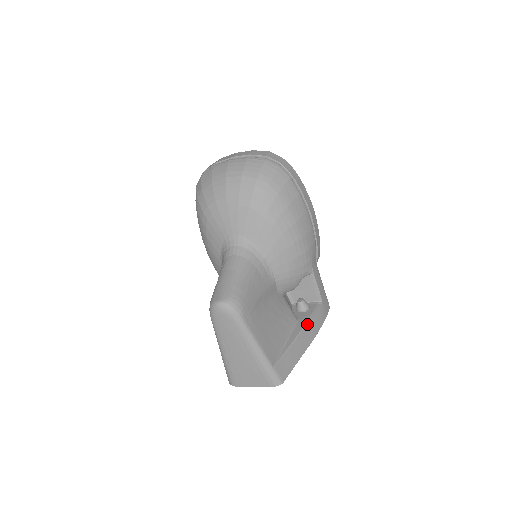
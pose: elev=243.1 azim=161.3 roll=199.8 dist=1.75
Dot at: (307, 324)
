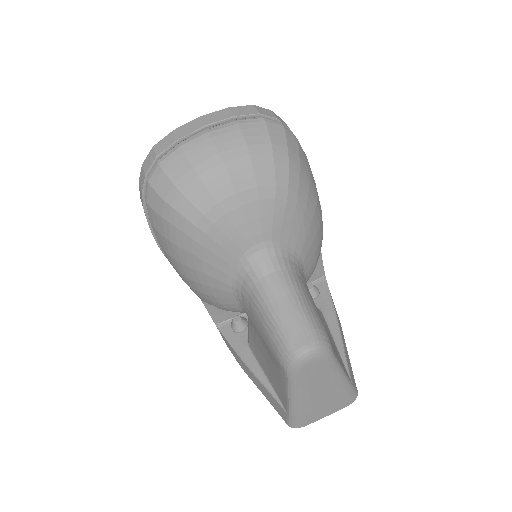
Dot at: (335, 311)
